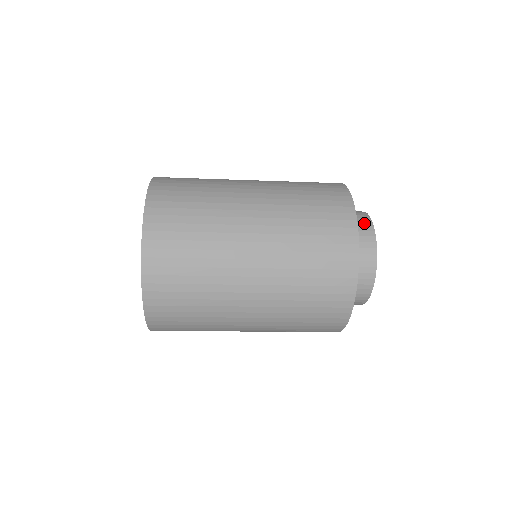
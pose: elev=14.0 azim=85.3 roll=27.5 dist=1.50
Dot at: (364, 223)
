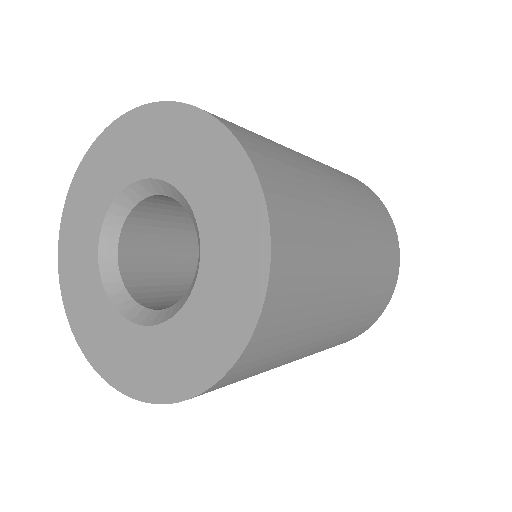
Dot at: occluded
